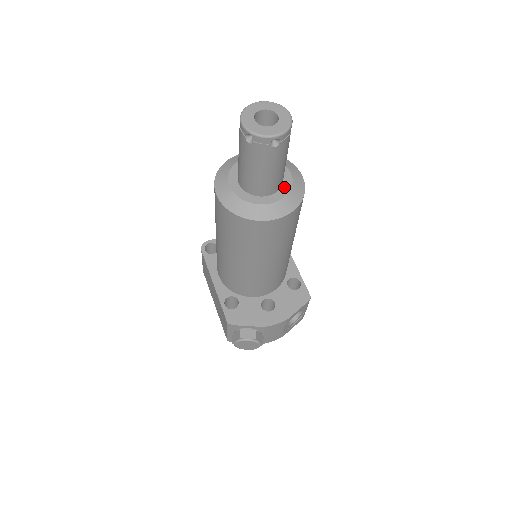
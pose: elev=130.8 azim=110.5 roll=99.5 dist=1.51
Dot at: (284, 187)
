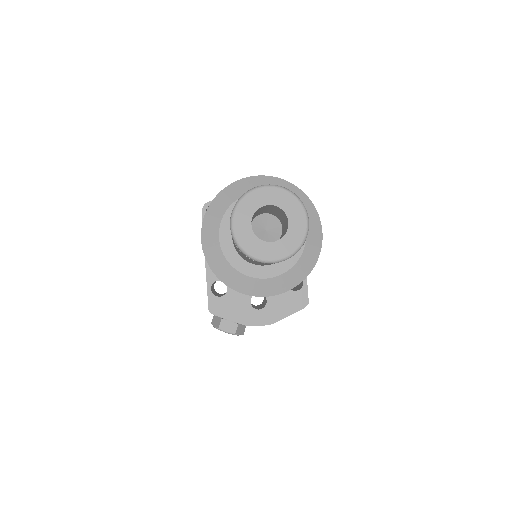
Dot at: occluded
